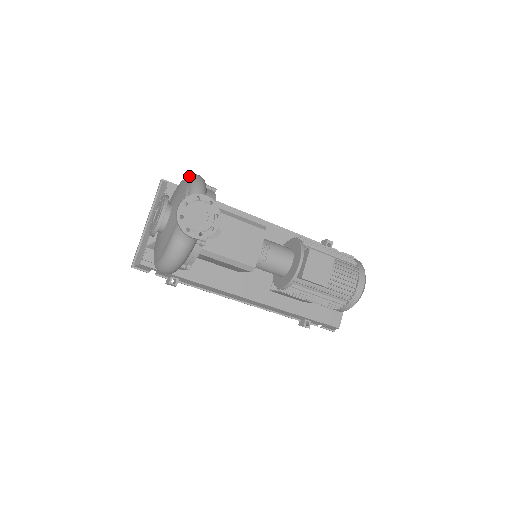
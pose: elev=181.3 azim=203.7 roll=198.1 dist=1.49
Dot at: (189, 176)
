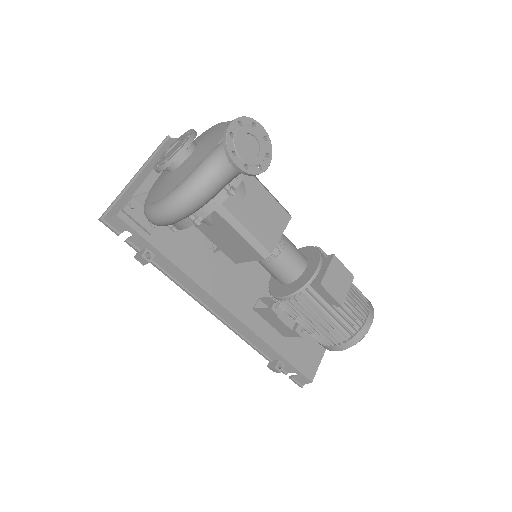
Dot at: occluded
